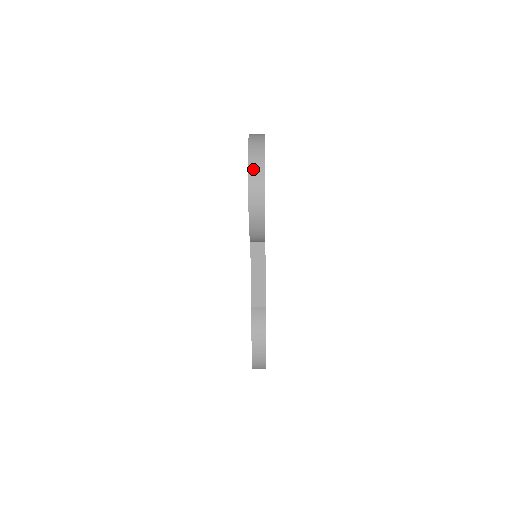
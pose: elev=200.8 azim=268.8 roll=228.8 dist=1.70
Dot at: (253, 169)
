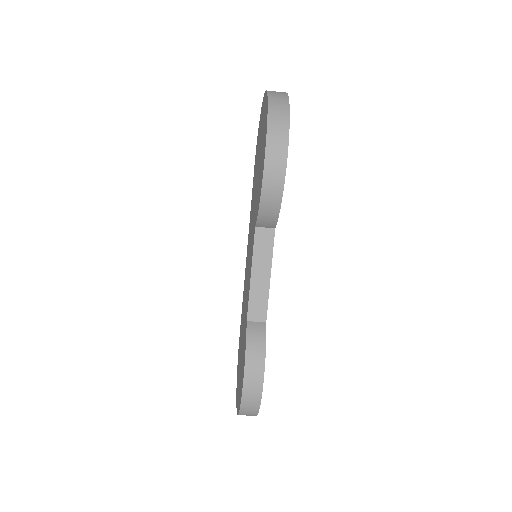
Dot at: (274, 118)
